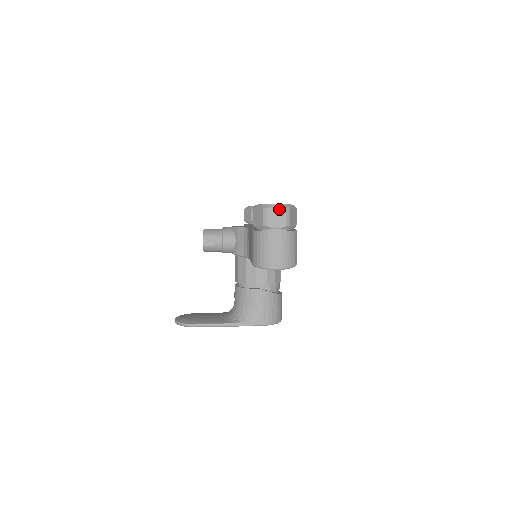
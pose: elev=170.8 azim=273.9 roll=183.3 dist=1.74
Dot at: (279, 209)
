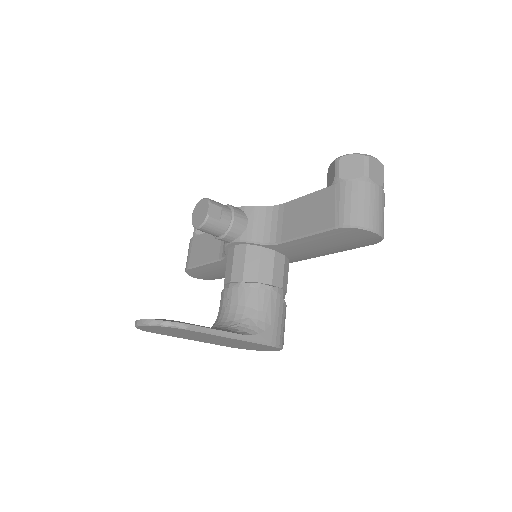
Dot at: (378, 163)
